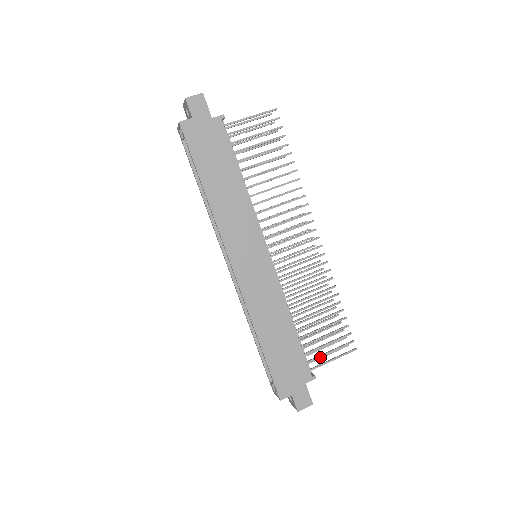
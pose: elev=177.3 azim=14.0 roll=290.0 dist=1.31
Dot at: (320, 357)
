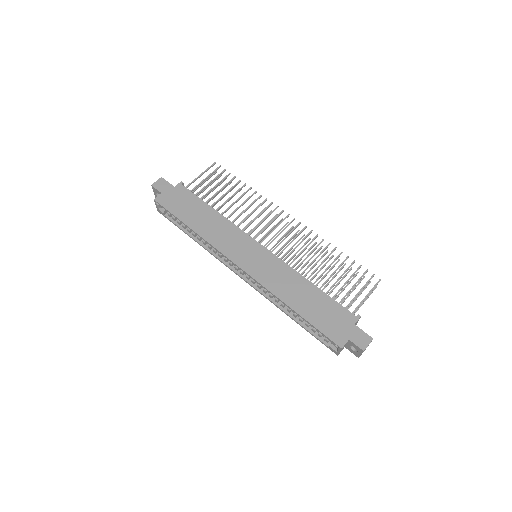
Dot at: occluded
